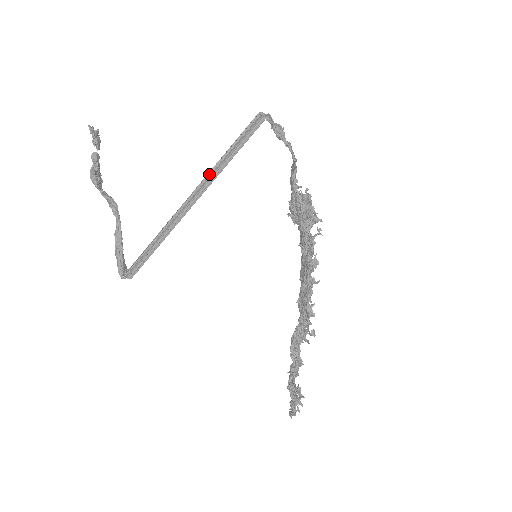
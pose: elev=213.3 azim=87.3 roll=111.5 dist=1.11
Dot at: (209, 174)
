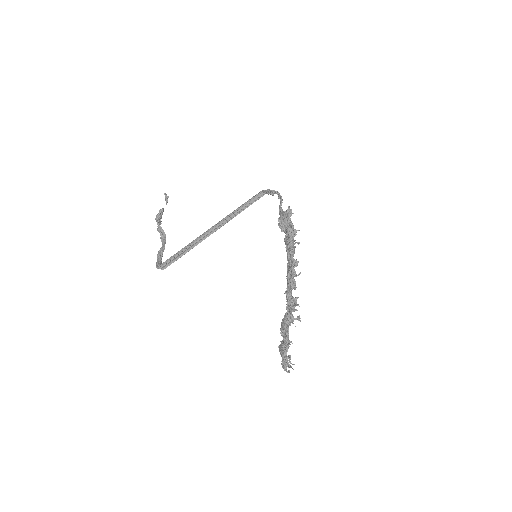
Dot at: (230, 215)
